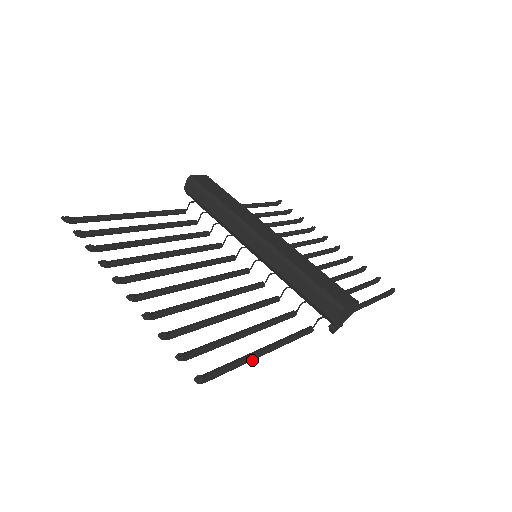
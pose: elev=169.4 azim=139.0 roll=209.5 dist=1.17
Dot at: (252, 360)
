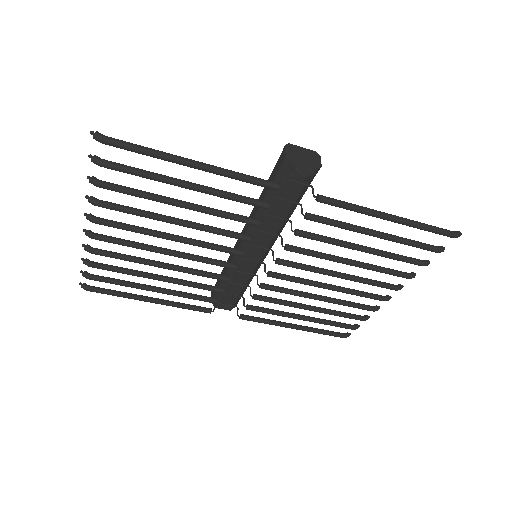
Dot at: (172, 156)
